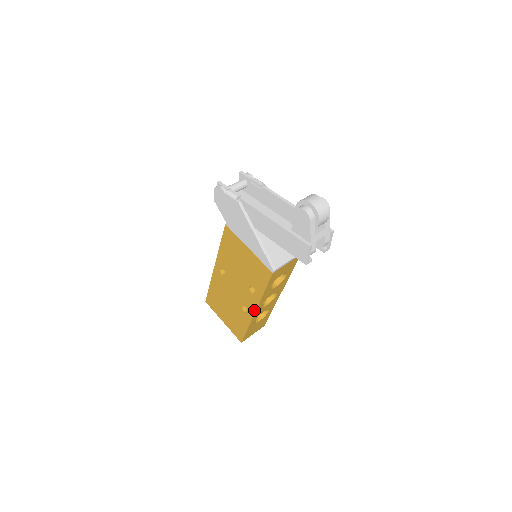
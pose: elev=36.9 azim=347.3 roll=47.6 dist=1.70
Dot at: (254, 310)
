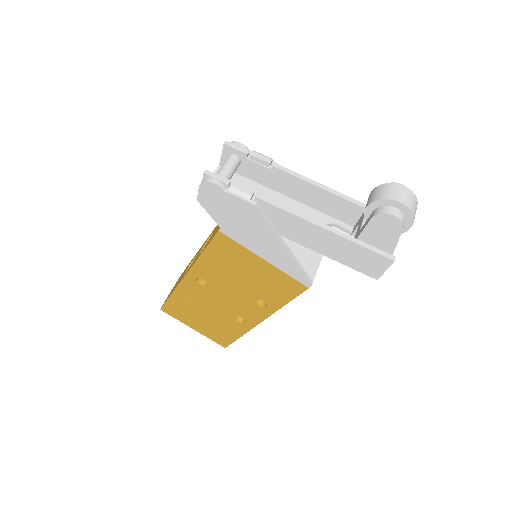
Dot at: (259, 321)
